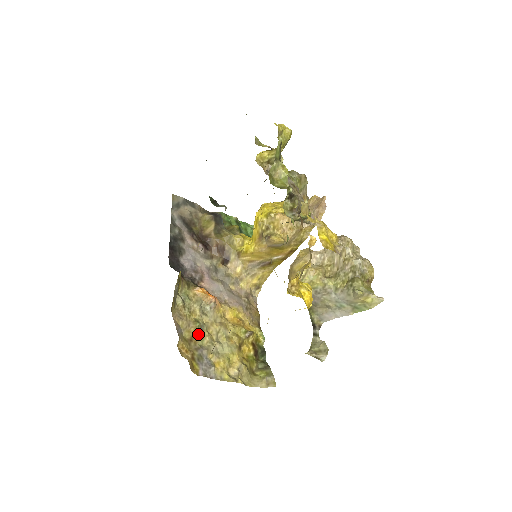
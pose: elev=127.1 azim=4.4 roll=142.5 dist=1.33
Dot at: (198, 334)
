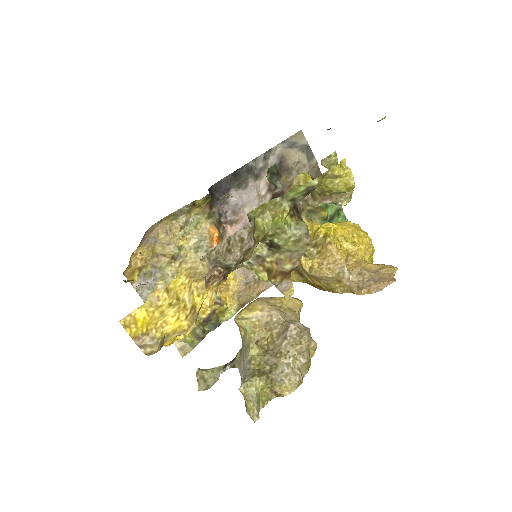
Dot at: (169, 258)
